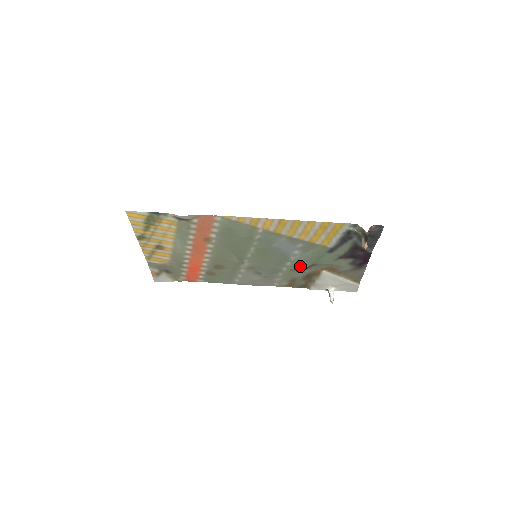
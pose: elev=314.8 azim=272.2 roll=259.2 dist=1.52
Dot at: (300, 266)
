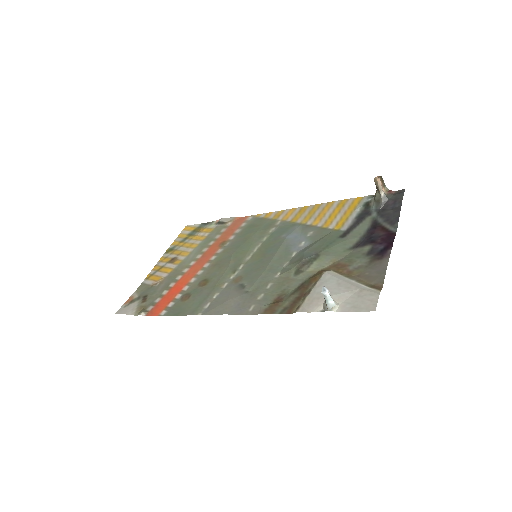
Dot at: (300, 260)
